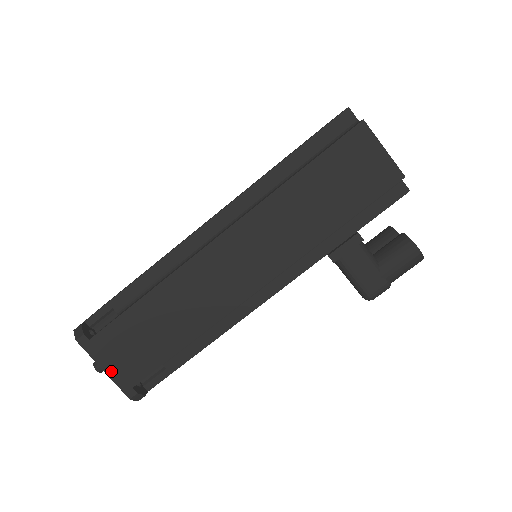
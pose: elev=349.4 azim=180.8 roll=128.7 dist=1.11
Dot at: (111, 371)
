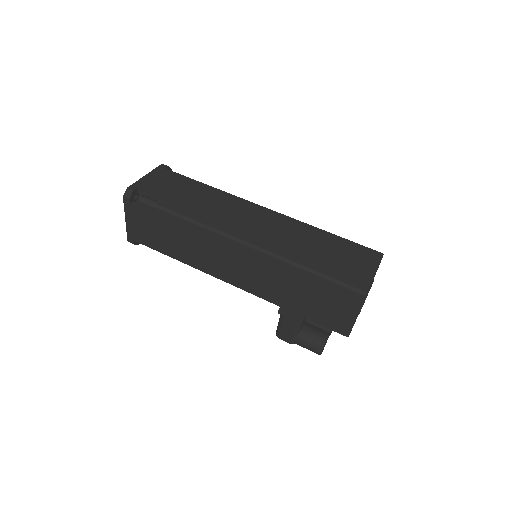
Dot at: (129, 225)
